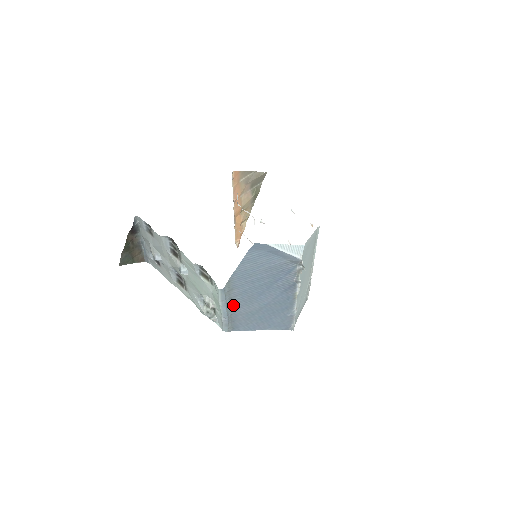
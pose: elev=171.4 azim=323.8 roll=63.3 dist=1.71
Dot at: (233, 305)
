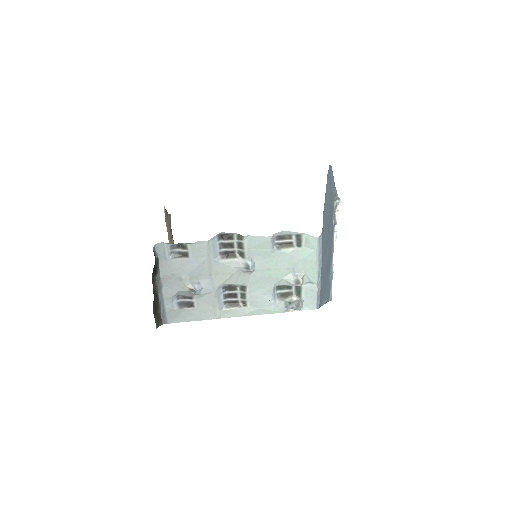
Dot at: occluded
